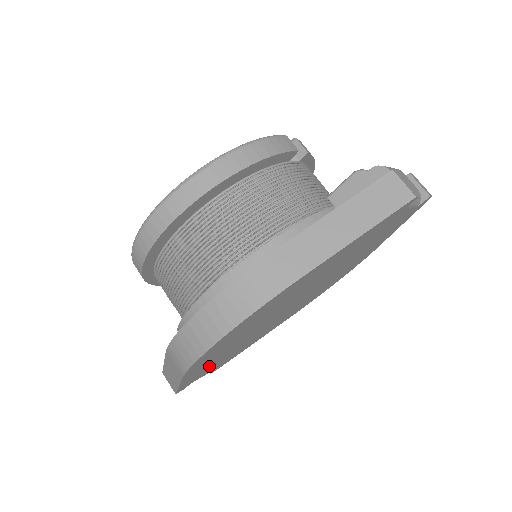
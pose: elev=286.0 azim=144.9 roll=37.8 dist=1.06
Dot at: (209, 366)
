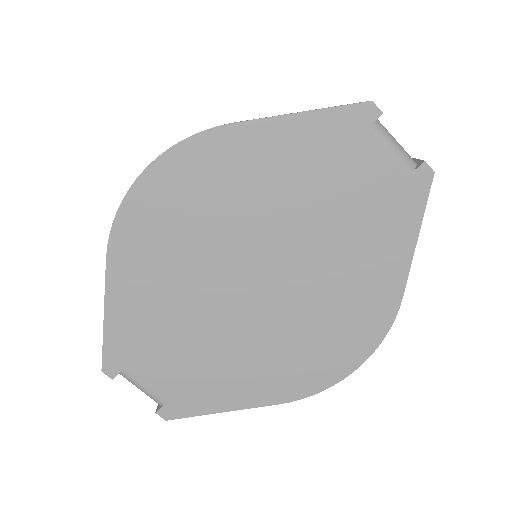
Dot at: (146, 325)
